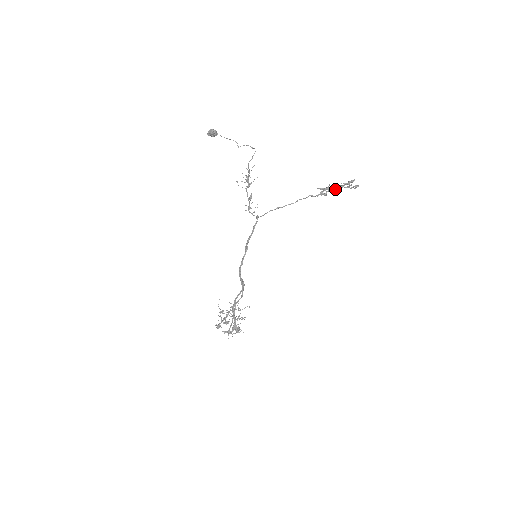
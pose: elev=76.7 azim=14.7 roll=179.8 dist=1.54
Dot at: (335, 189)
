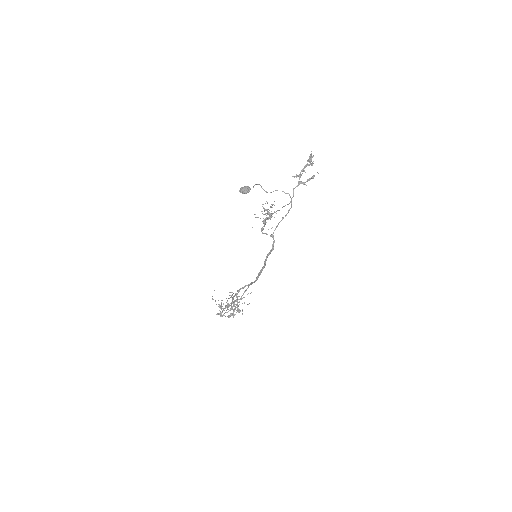
Dot at: occluded
